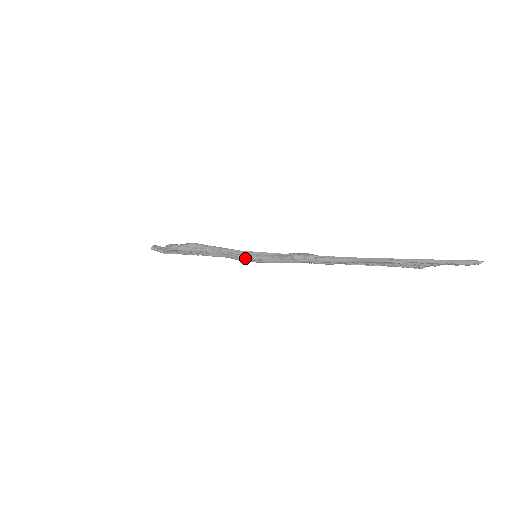
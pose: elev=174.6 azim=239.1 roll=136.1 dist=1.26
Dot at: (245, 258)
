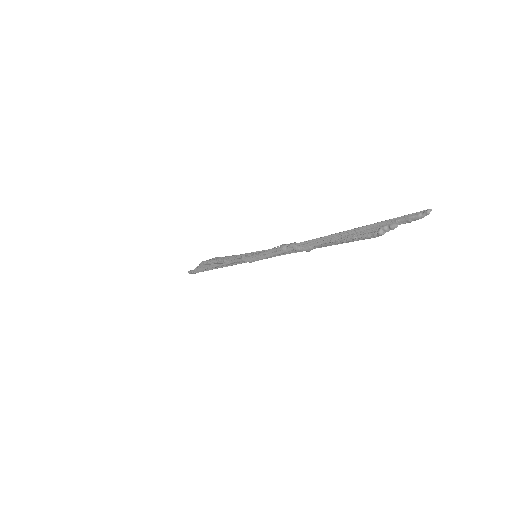
Dot at: (246, 257)
